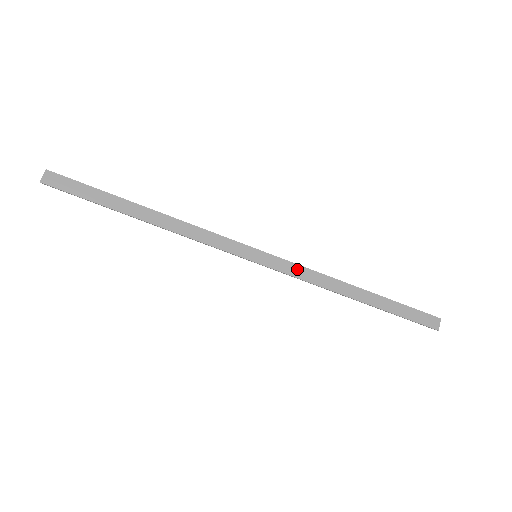
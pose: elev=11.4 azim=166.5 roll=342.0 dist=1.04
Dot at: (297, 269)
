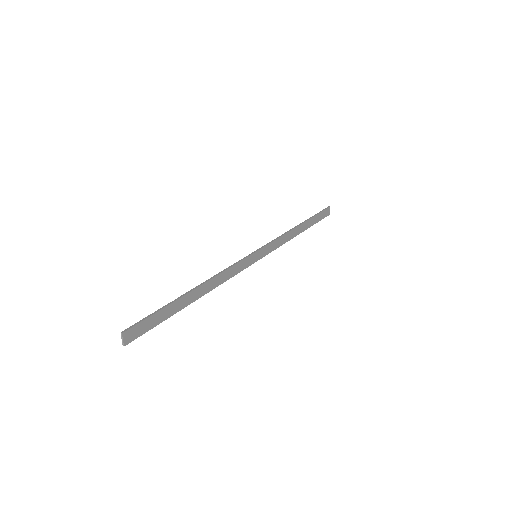
Dot at: (275, 243)
